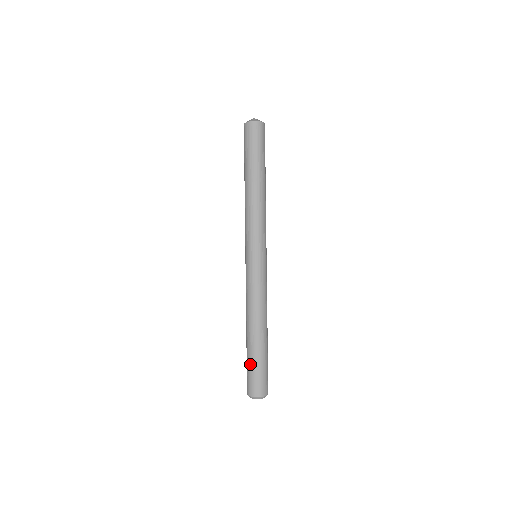
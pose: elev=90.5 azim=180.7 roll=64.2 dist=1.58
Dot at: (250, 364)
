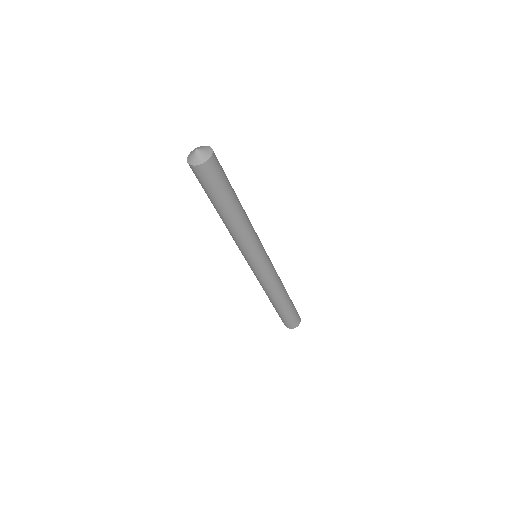
Dot at: occluded
